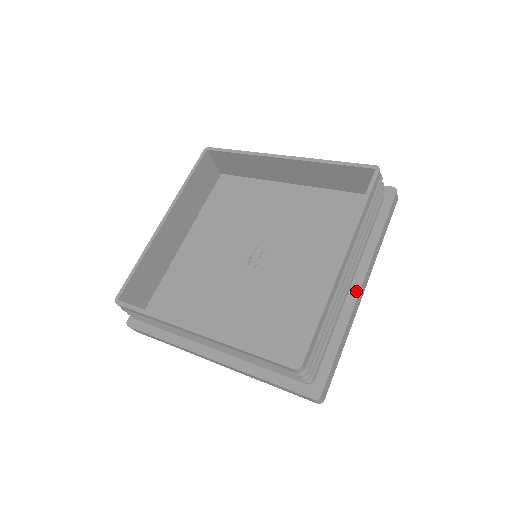
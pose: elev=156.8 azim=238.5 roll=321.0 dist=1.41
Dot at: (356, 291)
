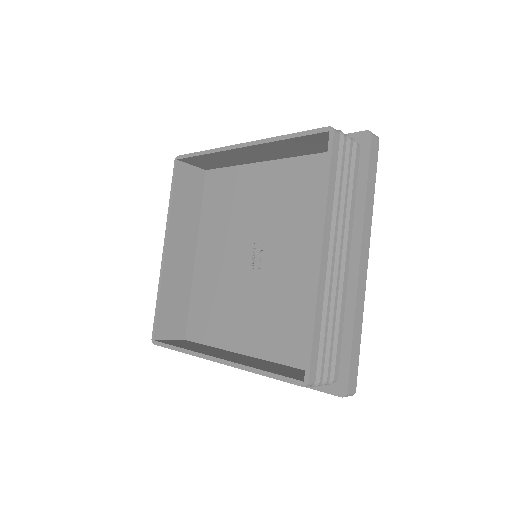
Dot at: (355, 271)
